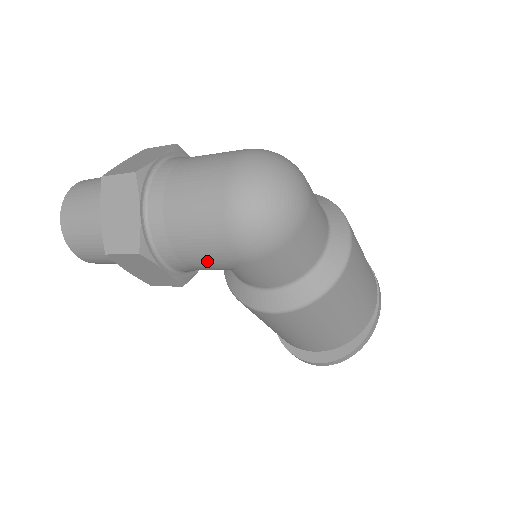
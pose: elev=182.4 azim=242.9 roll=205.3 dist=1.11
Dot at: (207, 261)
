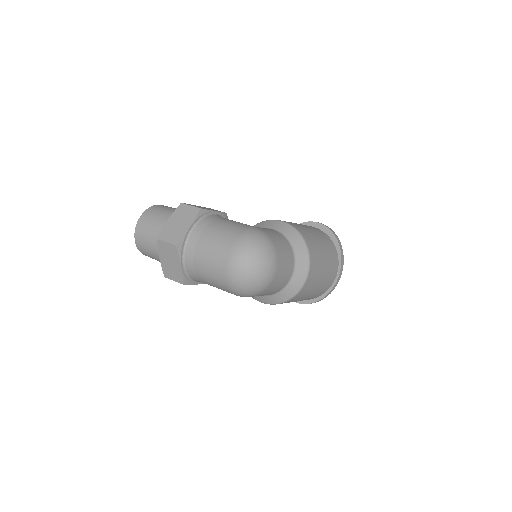
Dot at: occluded
